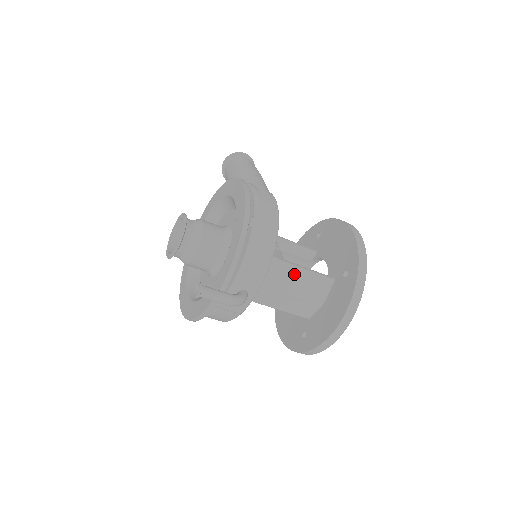
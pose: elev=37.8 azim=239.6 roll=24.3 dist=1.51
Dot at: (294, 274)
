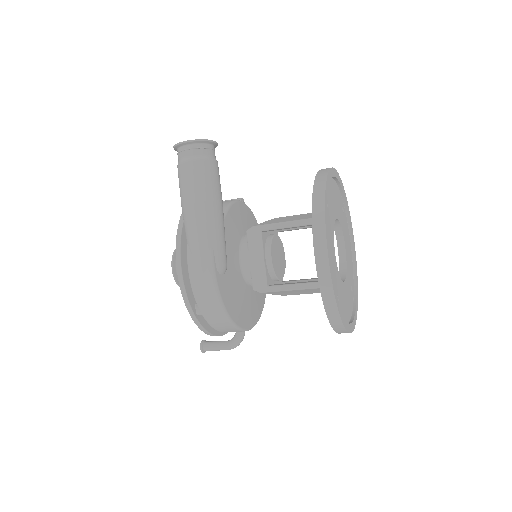
Dot at: (284, 292)
